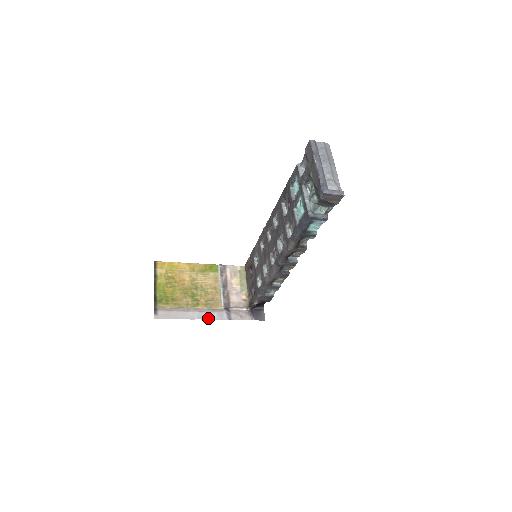
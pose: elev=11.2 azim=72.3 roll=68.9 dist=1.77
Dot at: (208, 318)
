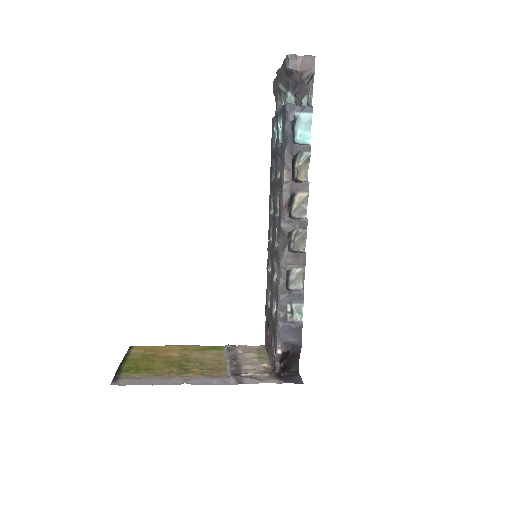
Dot at: (203, 384)
